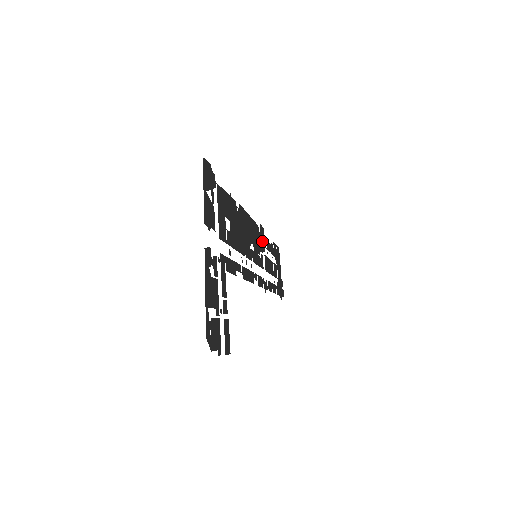
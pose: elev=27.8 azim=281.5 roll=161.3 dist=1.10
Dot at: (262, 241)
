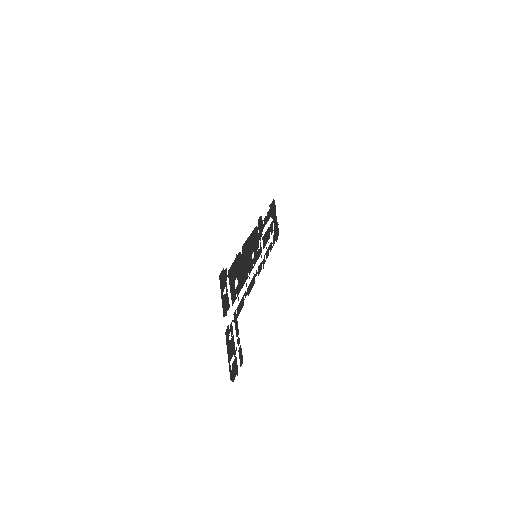
Dot at: (260, 230)
